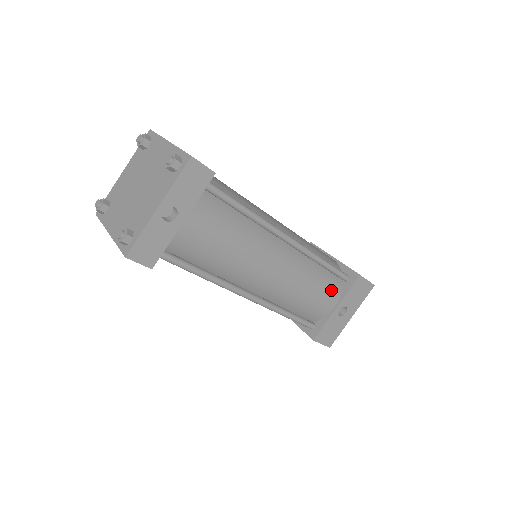
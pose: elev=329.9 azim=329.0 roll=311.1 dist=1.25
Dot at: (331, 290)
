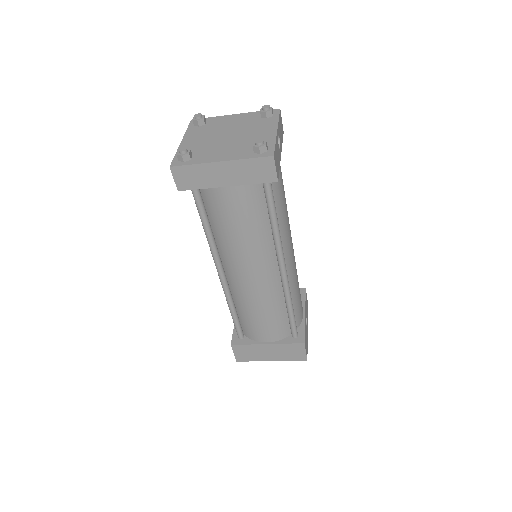
Dot at: occluded
